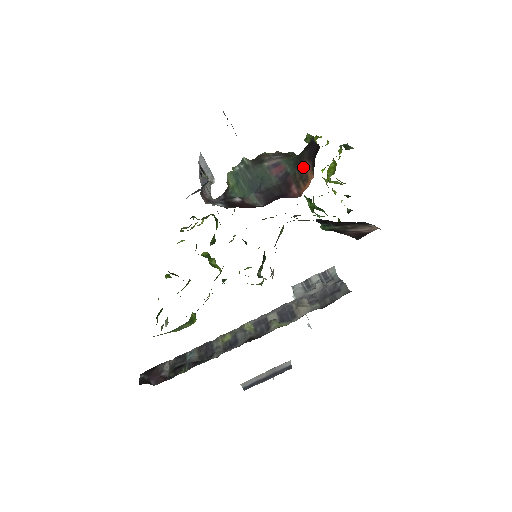
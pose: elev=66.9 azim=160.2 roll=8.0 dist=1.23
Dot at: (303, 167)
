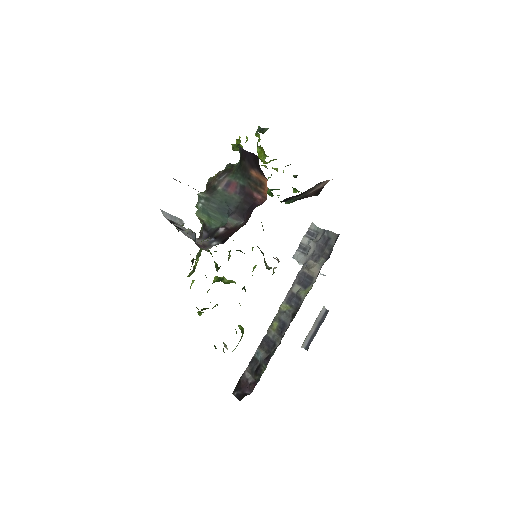
Dot at: (252, 175)
